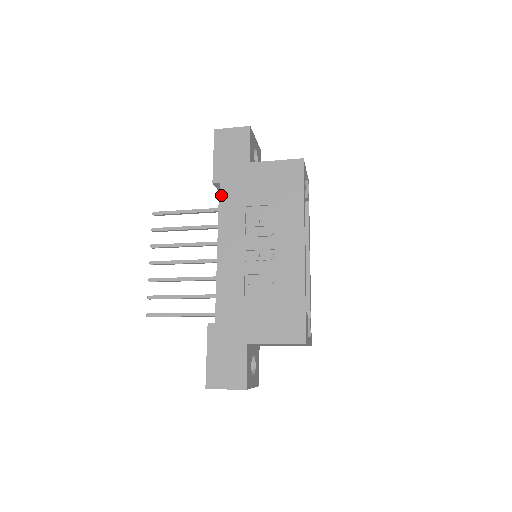
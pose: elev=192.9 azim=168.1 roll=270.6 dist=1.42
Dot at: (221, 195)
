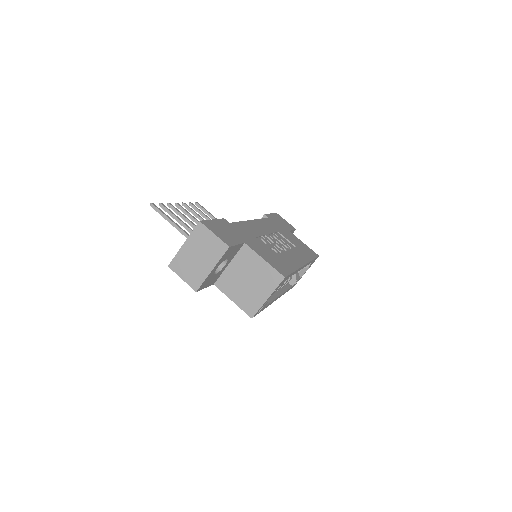
Dot at: (267, 219)
